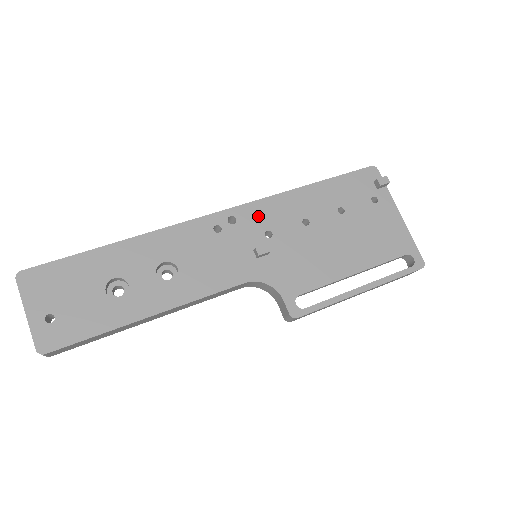
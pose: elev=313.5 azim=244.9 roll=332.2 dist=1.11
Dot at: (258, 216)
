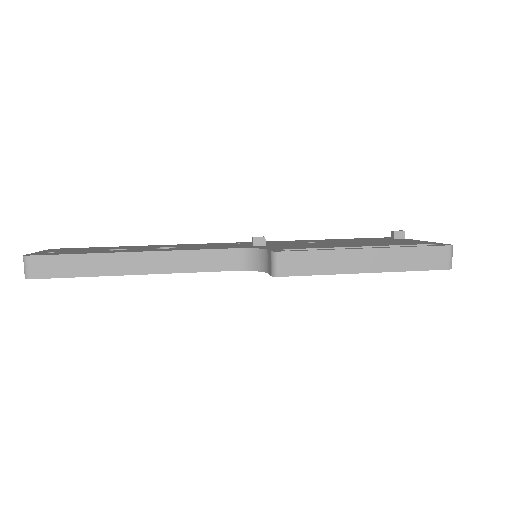
Dot at: occluded
